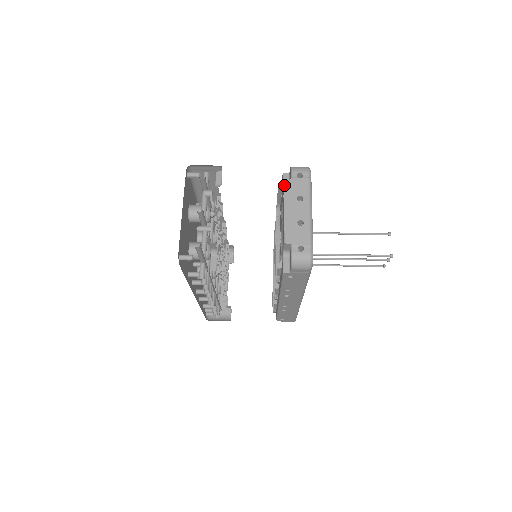
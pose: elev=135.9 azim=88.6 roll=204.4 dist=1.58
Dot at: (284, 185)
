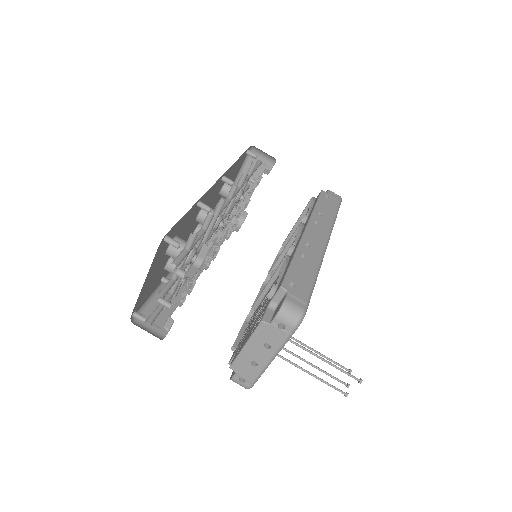
Dot at: (258, 326)
